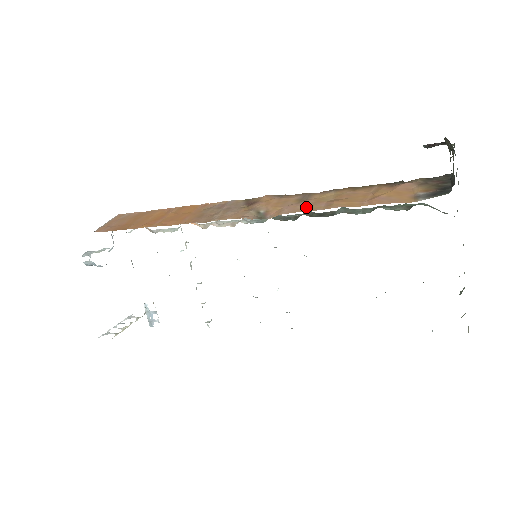
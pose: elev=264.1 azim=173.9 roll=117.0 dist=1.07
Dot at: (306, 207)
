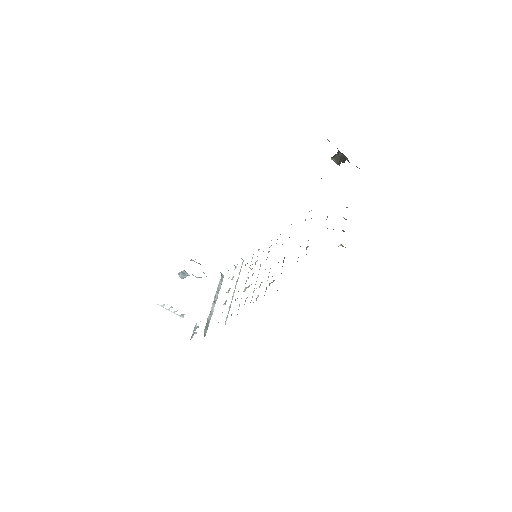
Dot at: occluded
